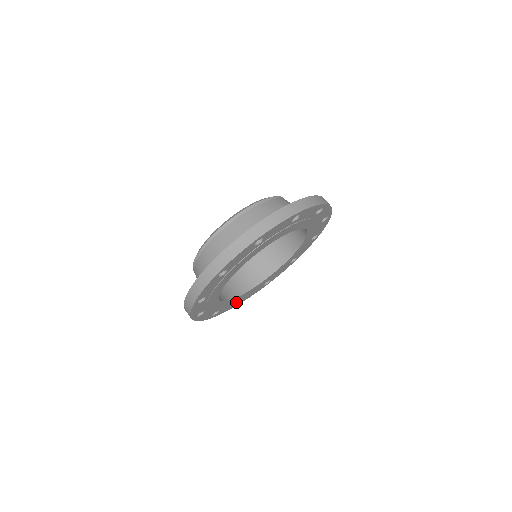
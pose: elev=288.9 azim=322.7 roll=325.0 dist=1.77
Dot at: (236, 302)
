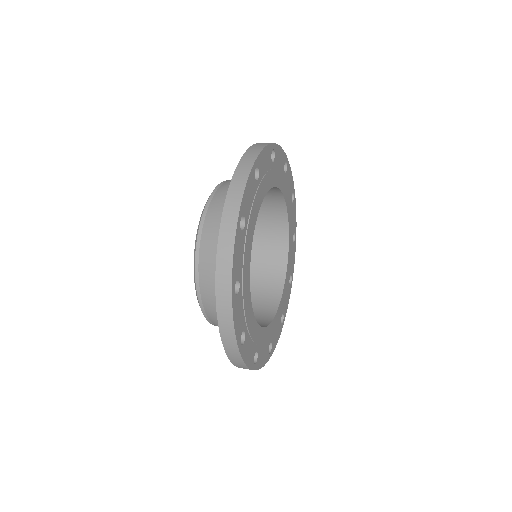
Dot at: (267, 347)
